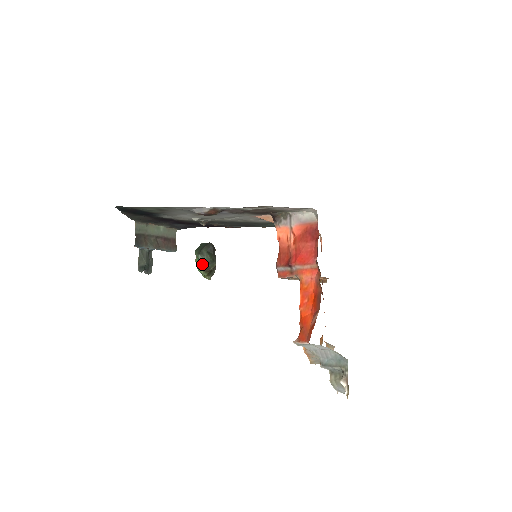
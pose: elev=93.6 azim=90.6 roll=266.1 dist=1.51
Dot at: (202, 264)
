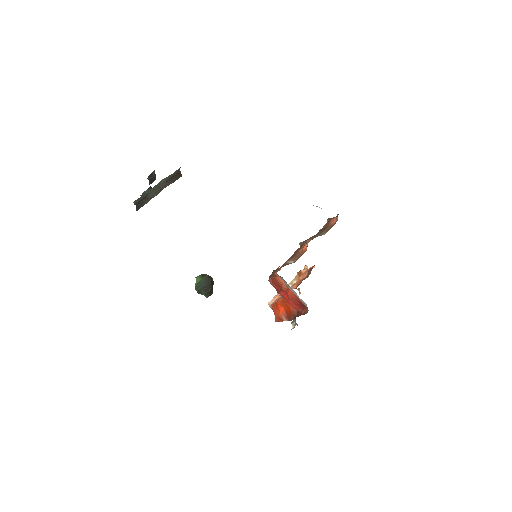
Dot at: occluded
